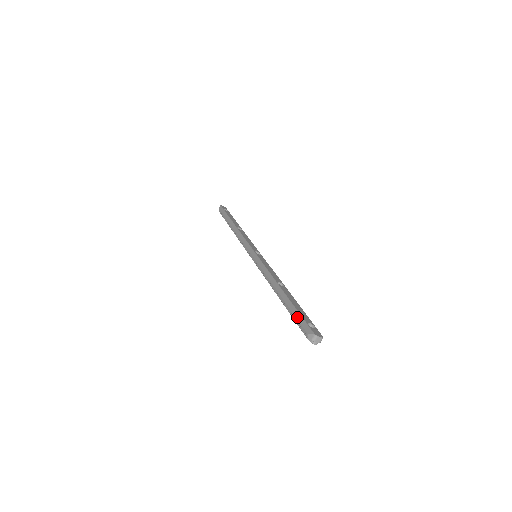
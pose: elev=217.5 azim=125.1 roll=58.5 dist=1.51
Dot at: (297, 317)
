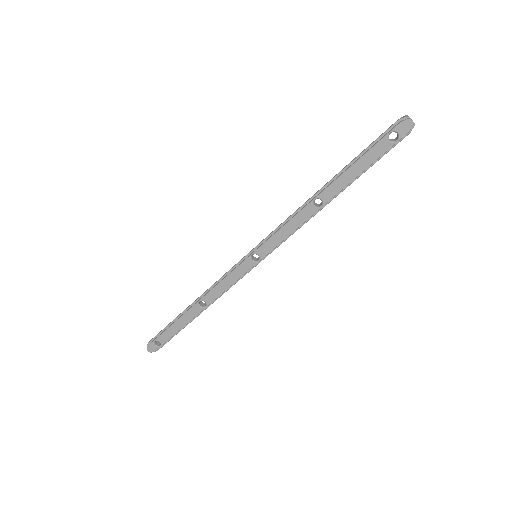
Dot at: (371, 143)
